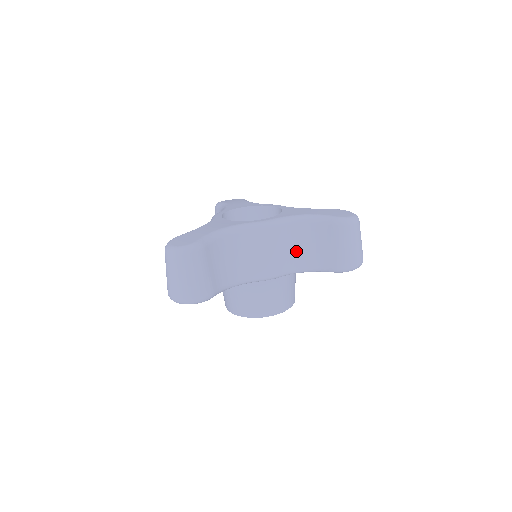
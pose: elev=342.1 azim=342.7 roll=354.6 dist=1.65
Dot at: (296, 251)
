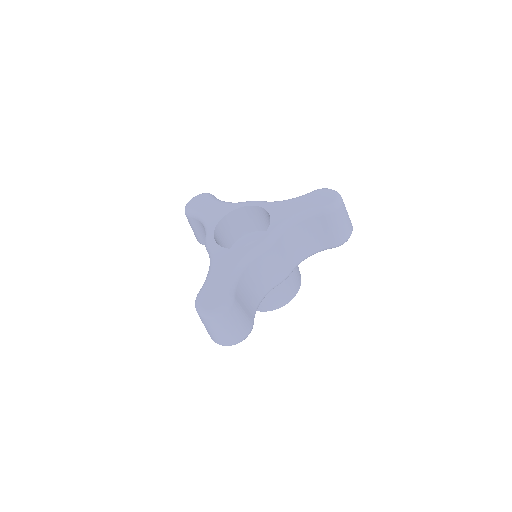
Dot at: (298, 247)
